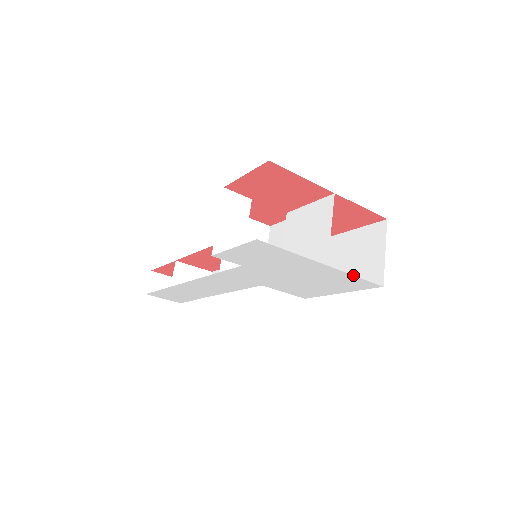
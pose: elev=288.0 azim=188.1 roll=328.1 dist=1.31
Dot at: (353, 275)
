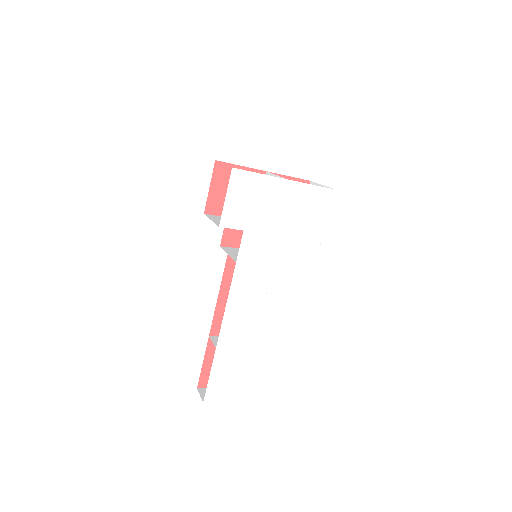
Dot at: occluded
